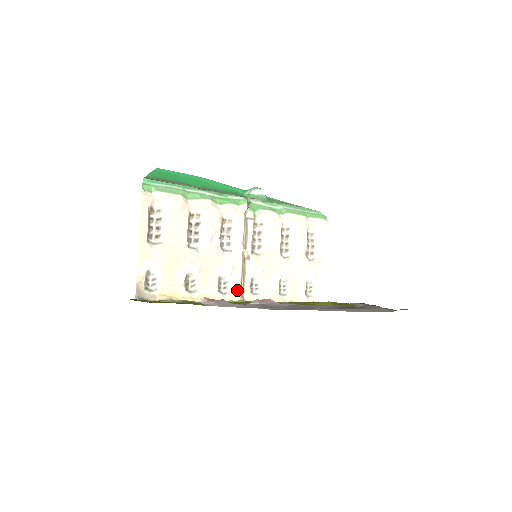
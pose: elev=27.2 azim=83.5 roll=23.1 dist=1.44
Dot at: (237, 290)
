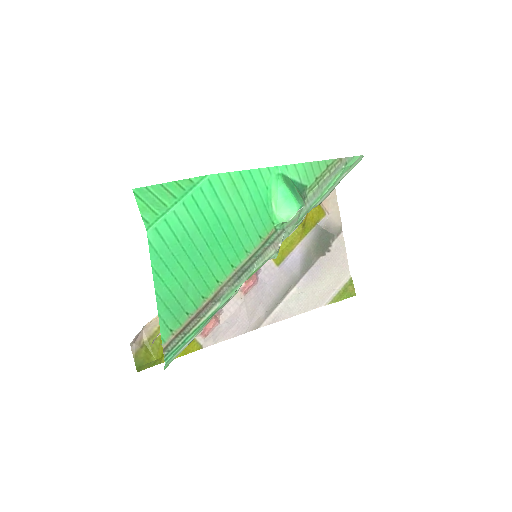
Dot at: occluded
